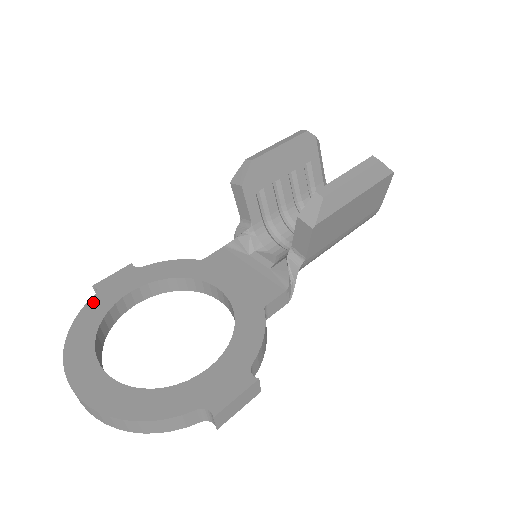
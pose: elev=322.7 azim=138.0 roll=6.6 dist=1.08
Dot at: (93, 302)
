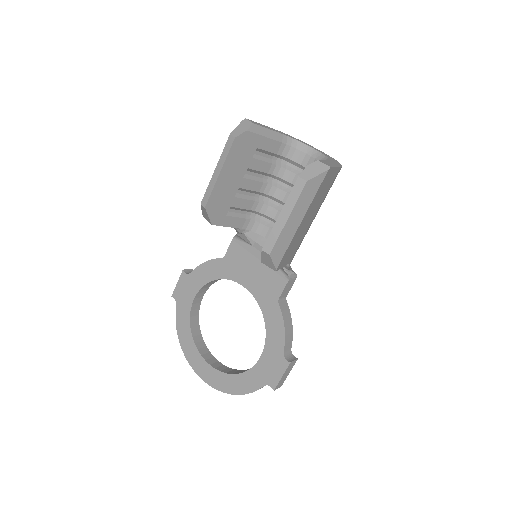
Dot at: (178, 311)
